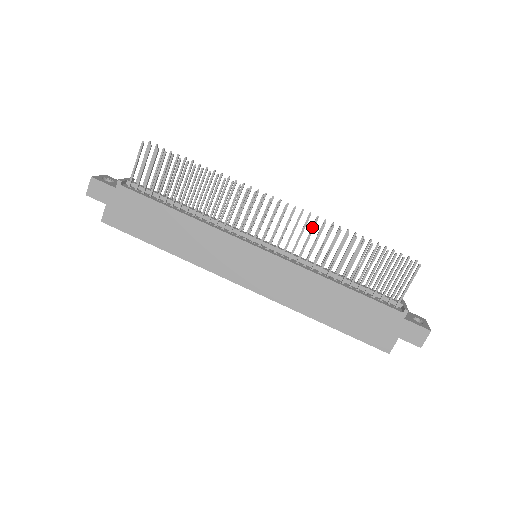
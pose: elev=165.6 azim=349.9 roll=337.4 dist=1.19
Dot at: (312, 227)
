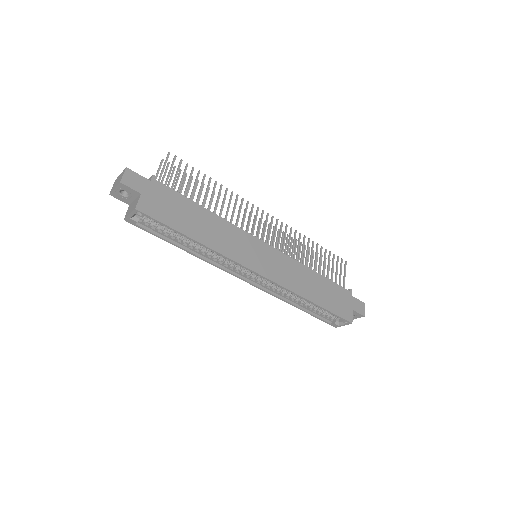
Dot at: (290, 232)
